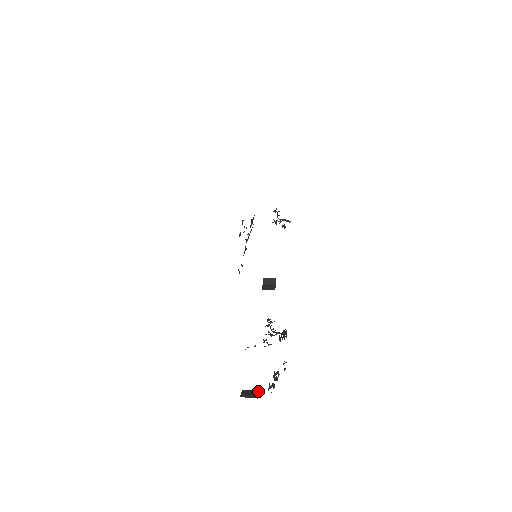
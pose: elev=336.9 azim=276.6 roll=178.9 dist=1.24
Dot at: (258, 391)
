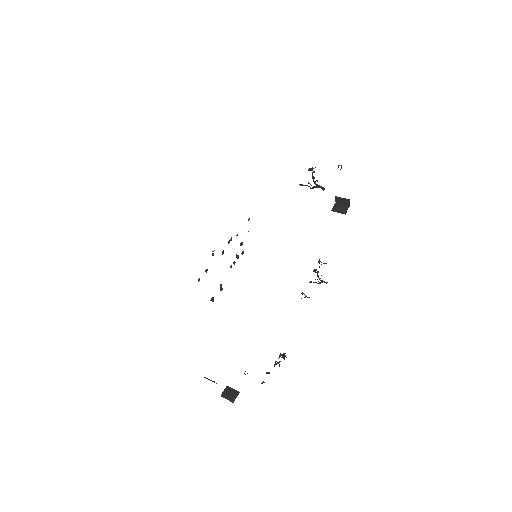
Dot at: (238, 393)
